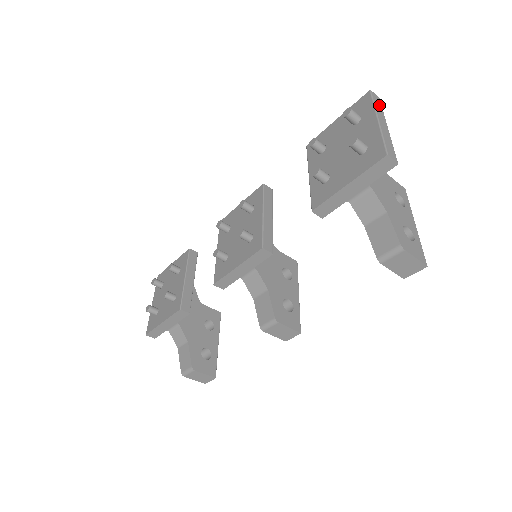
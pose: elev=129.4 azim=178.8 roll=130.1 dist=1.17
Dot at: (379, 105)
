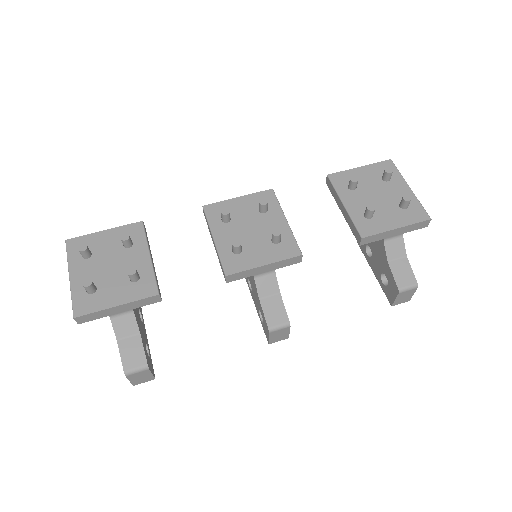
Dot at: occluded
